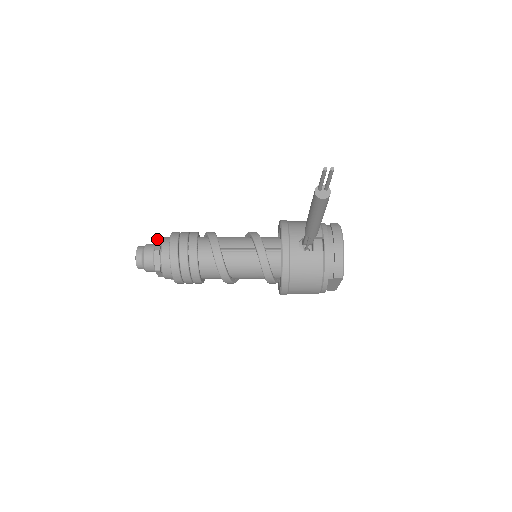
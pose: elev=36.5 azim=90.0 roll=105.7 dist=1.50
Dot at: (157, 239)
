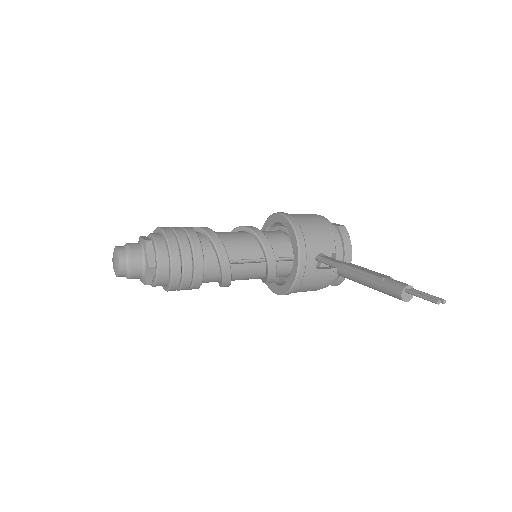
Dot at: (146, 244)
